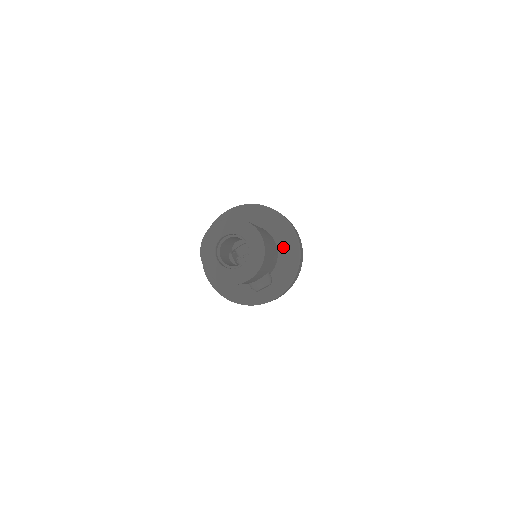
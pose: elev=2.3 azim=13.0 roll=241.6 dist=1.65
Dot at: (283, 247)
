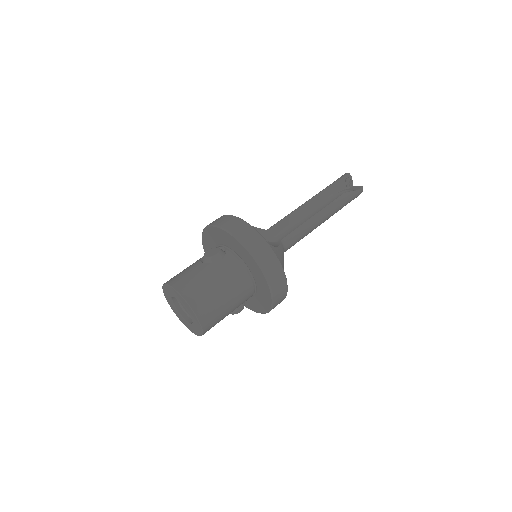
Dot at: (260, 289)
